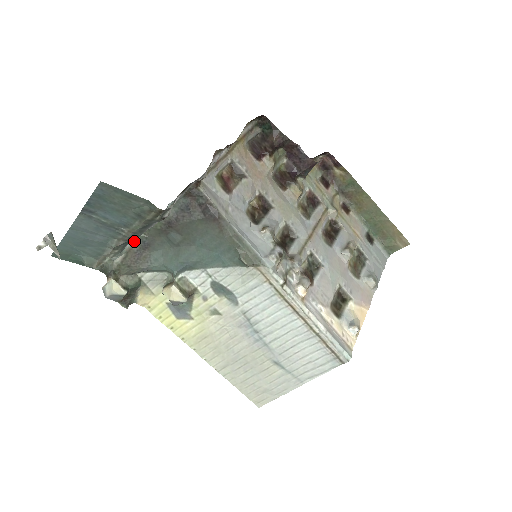
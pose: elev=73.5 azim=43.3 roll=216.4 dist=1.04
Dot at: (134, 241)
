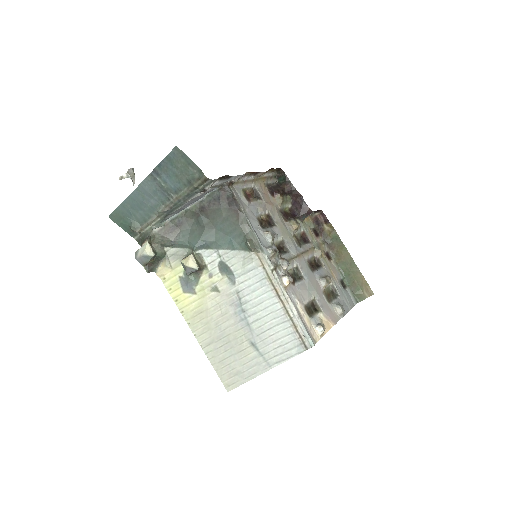
Dot at: (173, 218)
